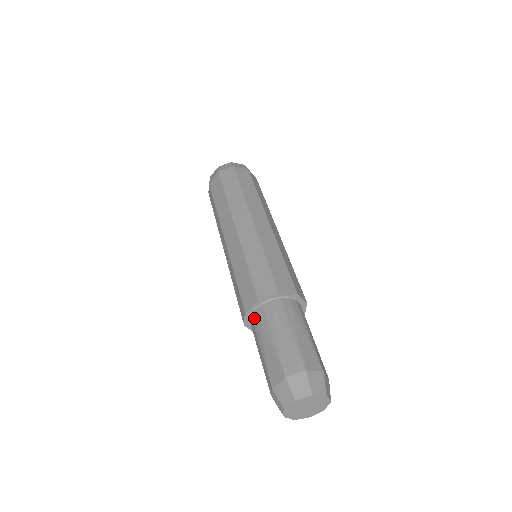
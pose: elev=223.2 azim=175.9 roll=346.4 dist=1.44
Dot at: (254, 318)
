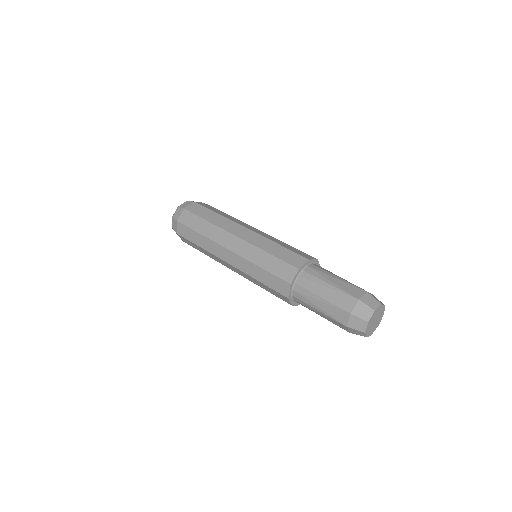
Dot at: occluded
